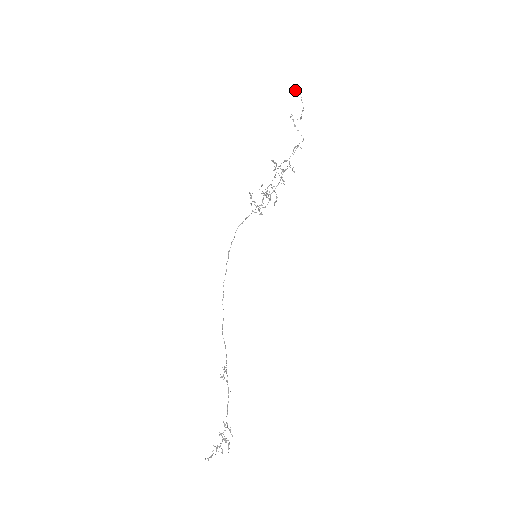
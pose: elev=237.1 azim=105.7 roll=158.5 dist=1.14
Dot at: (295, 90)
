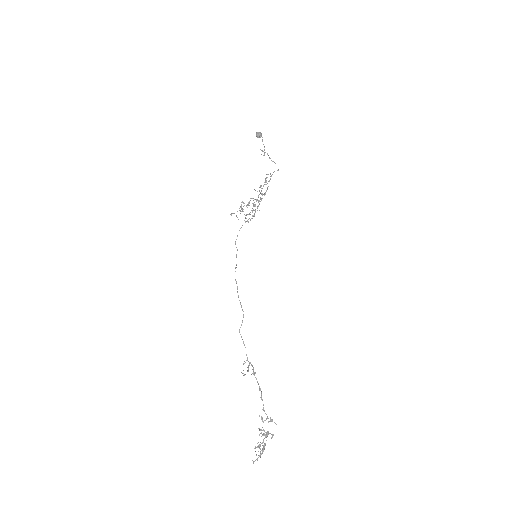
Dot at: (260, 133)
